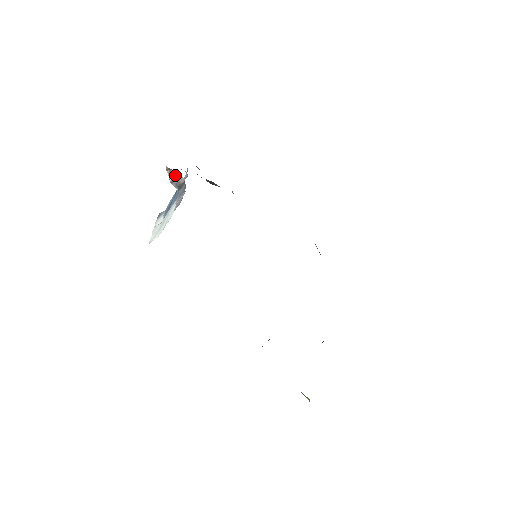
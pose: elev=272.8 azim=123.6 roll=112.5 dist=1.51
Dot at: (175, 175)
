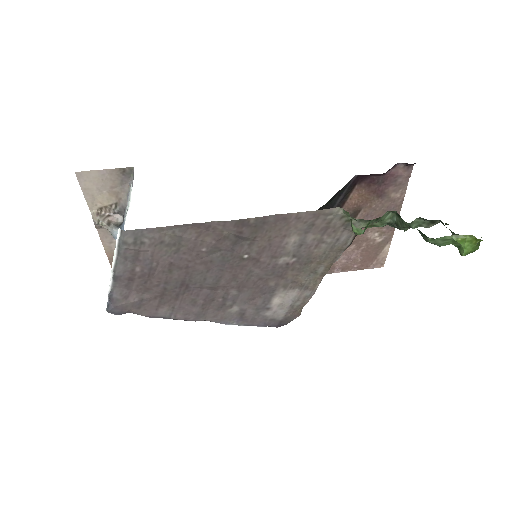
Dot at: (109, 218)
